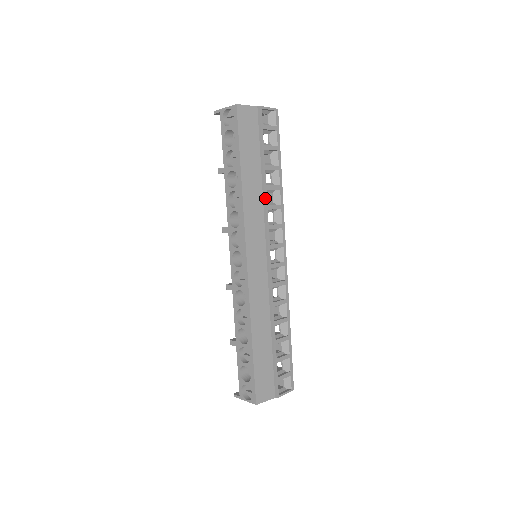
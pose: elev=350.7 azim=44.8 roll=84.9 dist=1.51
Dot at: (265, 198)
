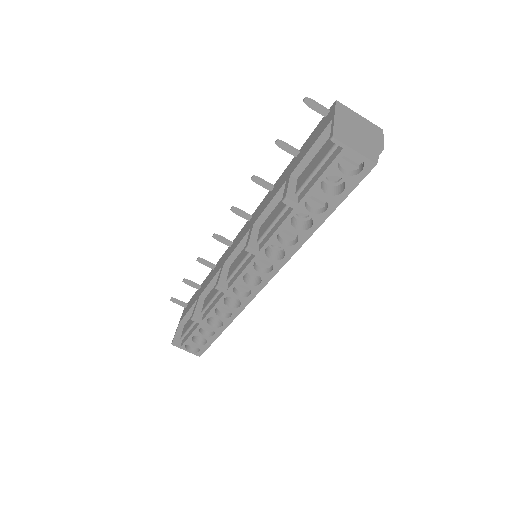
Dot at: occluded
